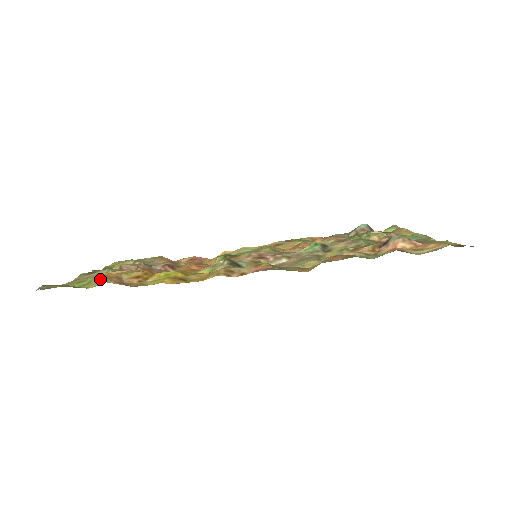
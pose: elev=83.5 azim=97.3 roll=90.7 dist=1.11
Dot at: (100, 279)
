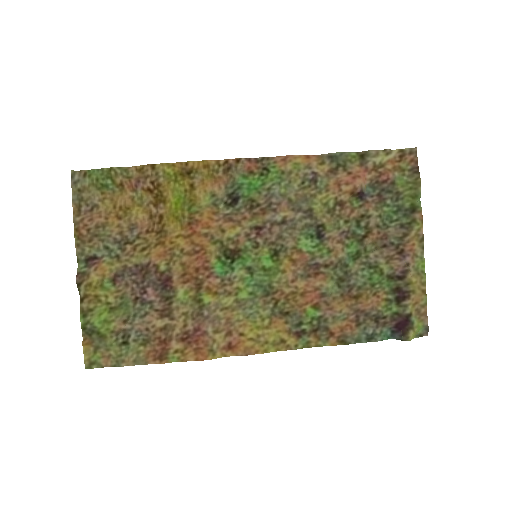
Dot at: (122, 181)
